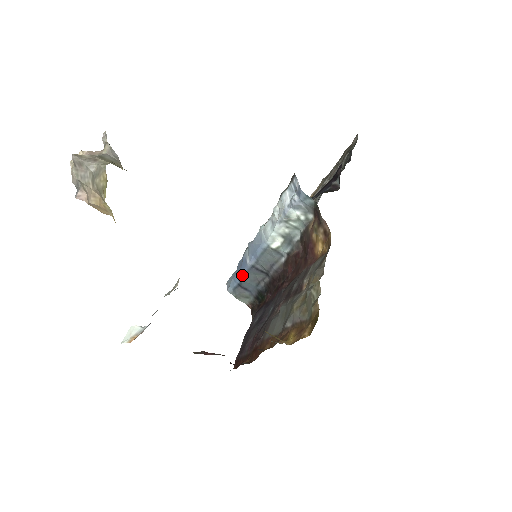
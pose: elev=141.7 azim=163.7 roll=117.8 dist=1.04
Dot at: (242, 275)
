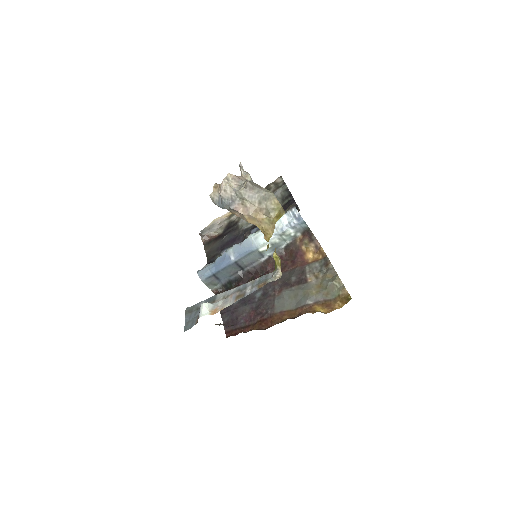
Dot at: (222, 268)
